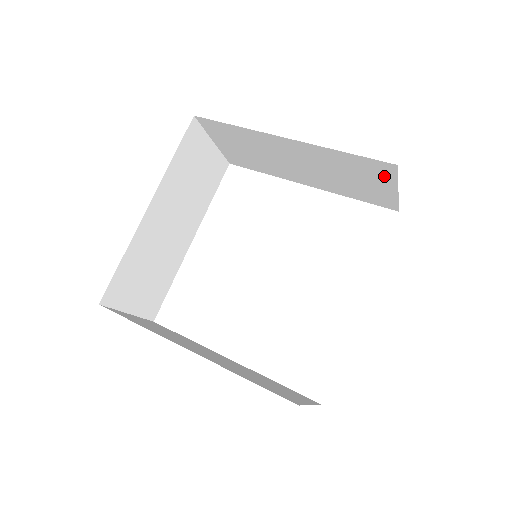
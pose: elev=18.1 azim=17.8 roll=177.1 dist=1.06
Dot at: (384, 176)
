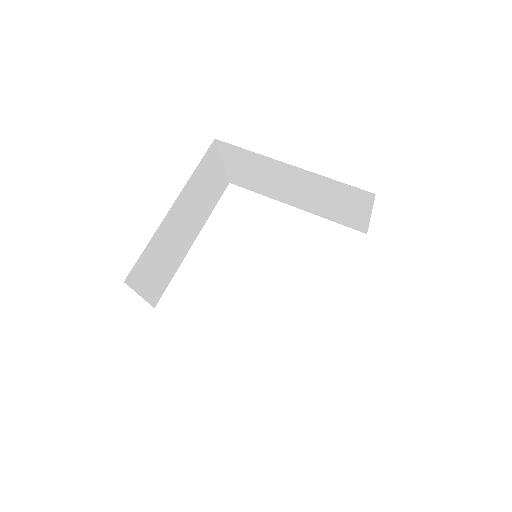
Dot at: (363, 203)
